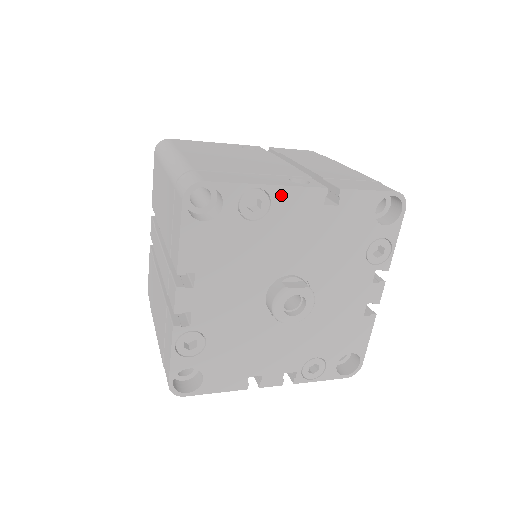
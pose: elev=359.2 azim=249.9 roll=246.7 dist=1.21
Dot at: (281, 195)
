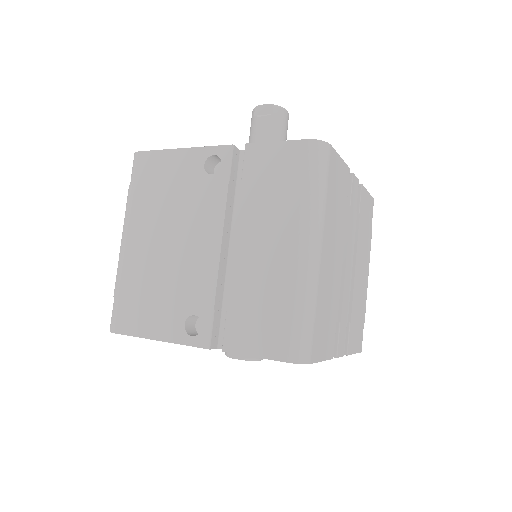
Dot at: occluded
